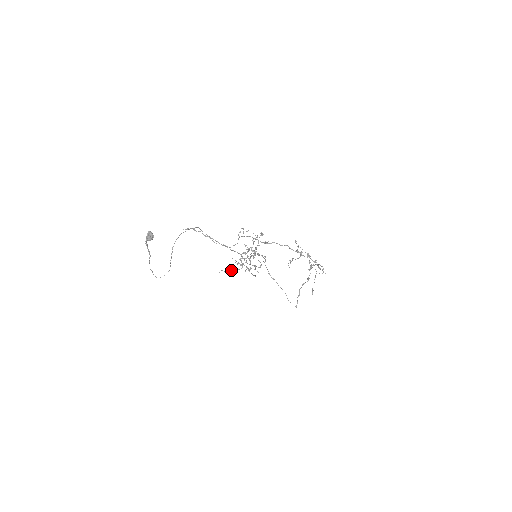
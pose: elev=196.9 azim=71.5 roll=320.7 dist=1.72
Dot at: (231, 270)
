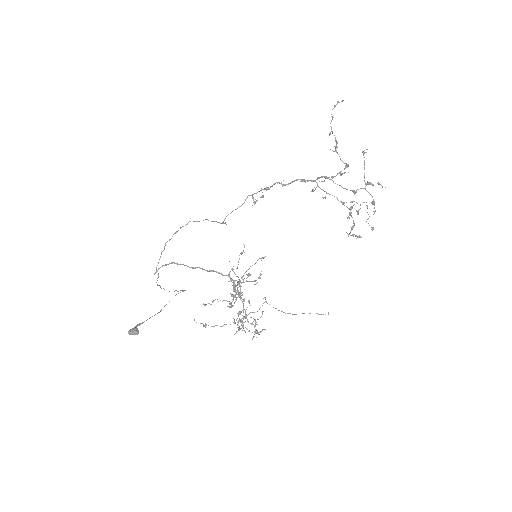
Dot at: occluded
